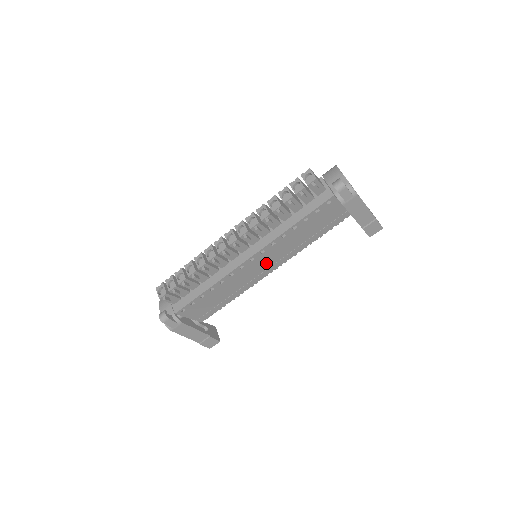
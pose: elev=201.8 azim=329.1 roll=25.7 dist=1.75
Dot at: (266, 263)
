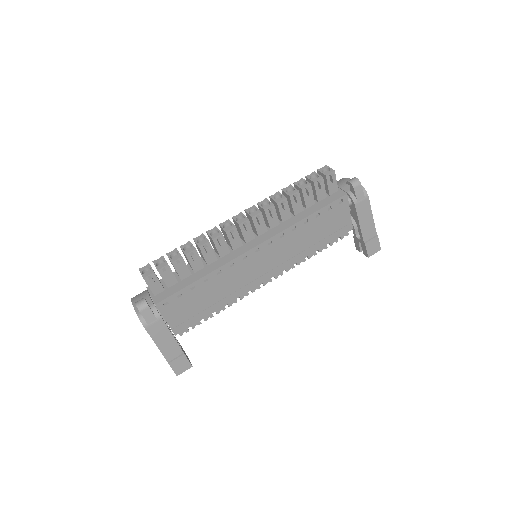
Dot at: (267, 263)
